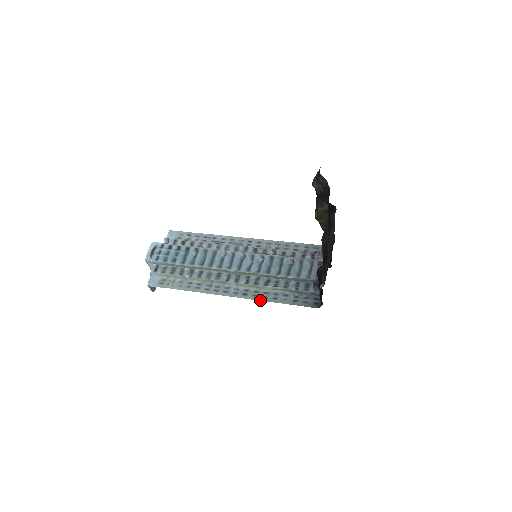
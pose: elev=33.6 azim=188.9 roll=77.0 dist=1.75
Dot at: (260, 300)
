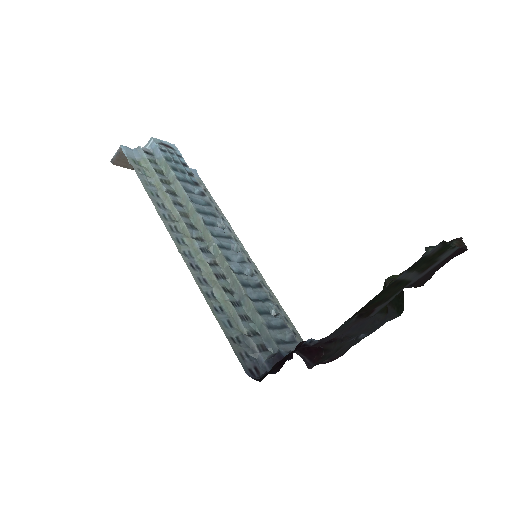
Dot at: (201, 289)
